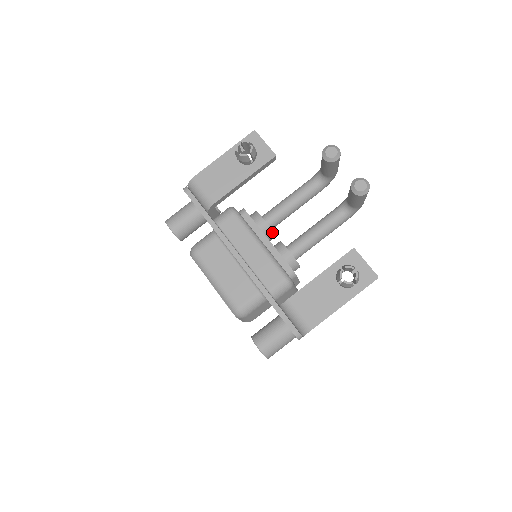
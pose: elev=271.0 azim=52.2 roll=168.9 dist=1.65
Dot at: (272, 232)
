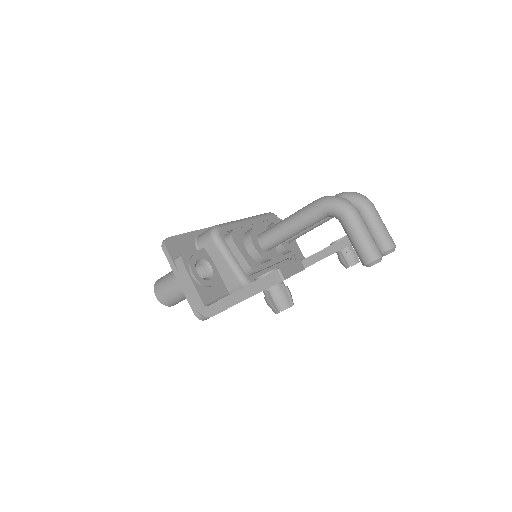
Dot at: (275, 250)
